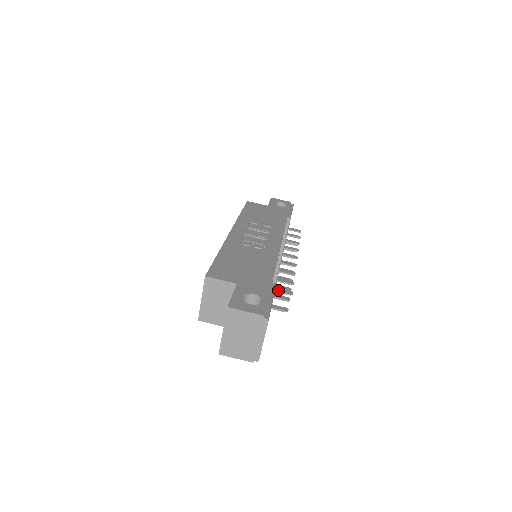
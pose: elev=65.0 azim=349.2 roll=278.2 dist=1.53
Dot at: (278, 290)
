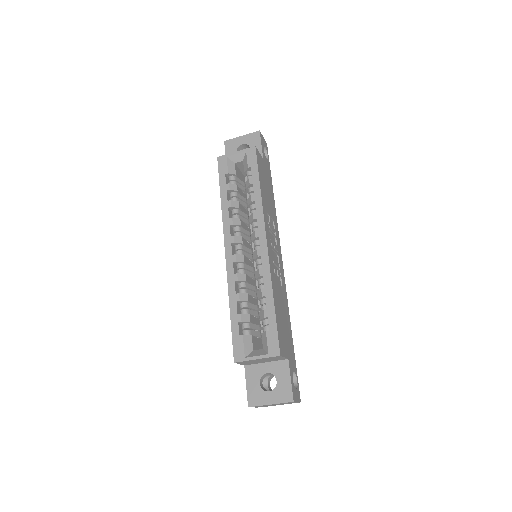
Dot at: occluded
